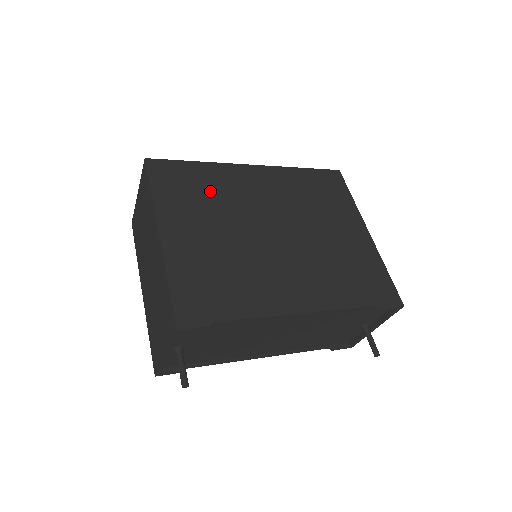
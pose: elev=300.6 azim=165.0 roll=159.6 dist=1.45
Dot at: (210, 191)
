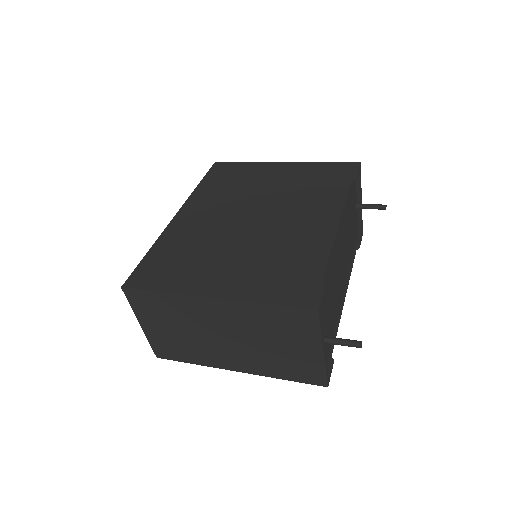
Dot at: (186, 250)
